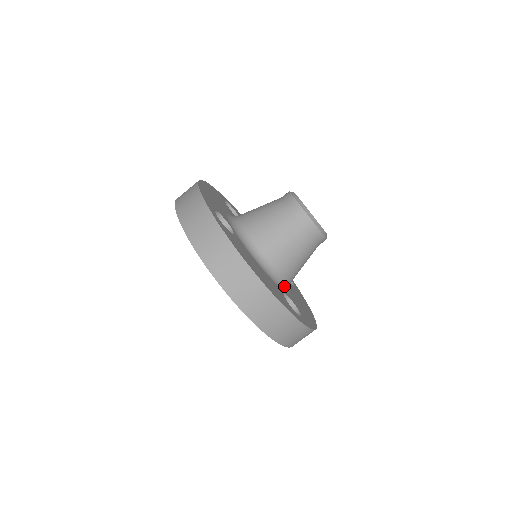
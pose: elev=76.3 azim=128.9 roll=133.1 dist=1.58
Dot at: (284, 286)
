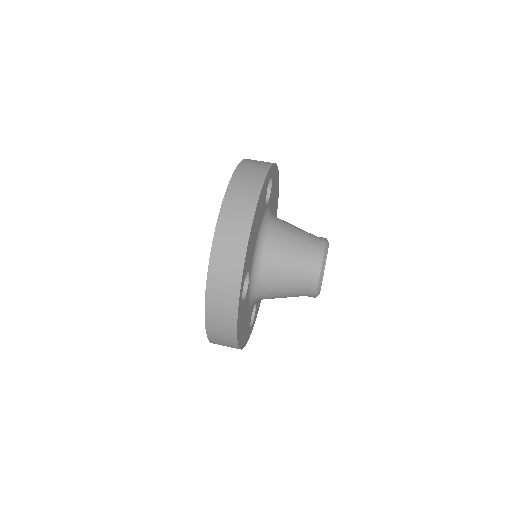
Dot at: (253, 280)
